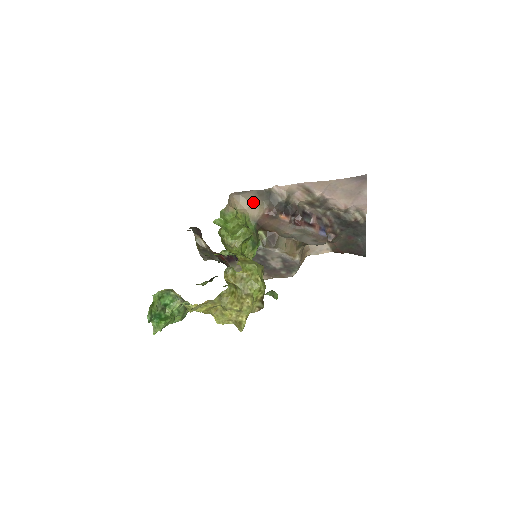
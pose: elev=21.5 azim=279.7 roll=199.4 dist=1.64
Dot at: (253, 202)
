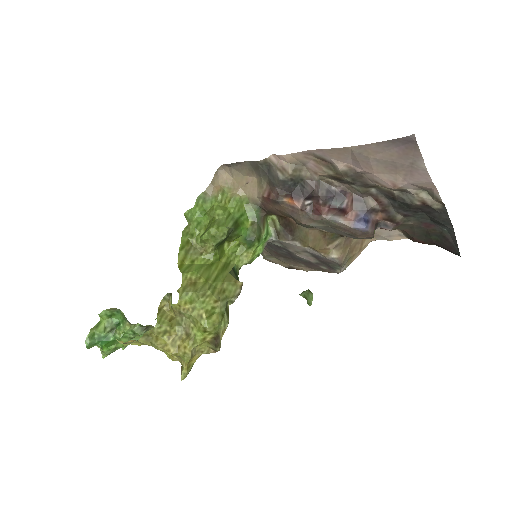
Dot at: (250, 178)
